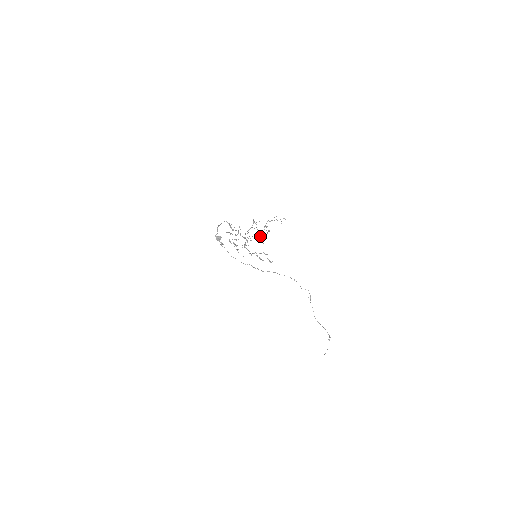
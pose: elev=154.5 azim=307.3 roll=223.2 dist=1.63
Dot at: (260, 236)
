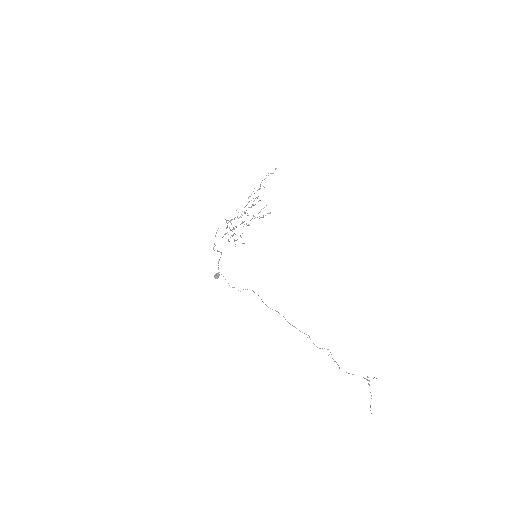
Dot at: occluded
